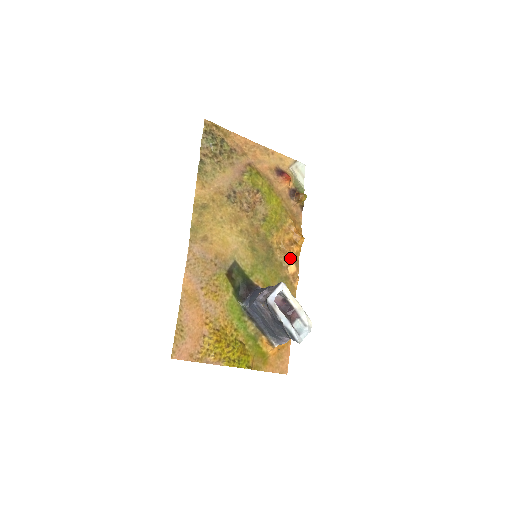
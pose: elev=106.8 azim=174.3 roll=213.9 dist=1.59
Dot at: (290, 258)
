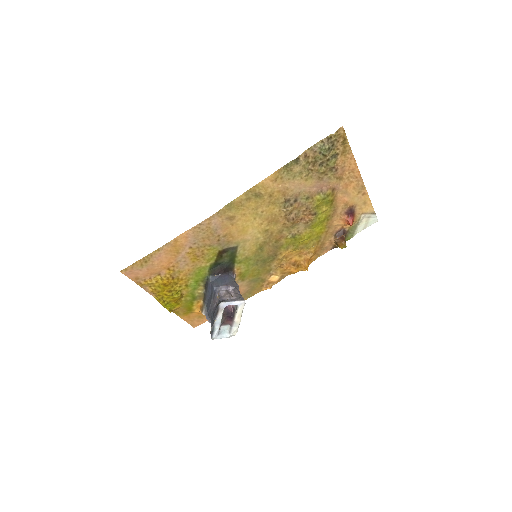
Dot at: (281, 272)
